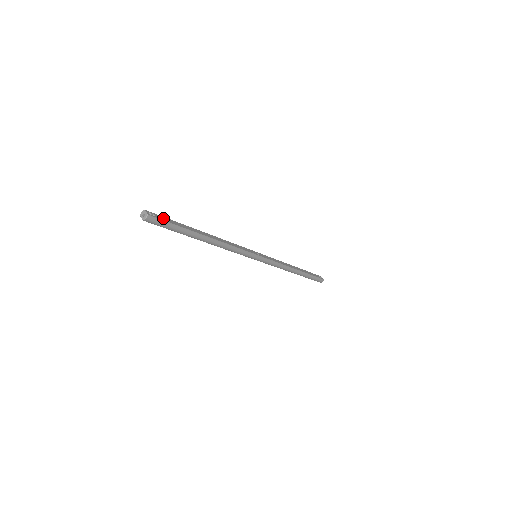
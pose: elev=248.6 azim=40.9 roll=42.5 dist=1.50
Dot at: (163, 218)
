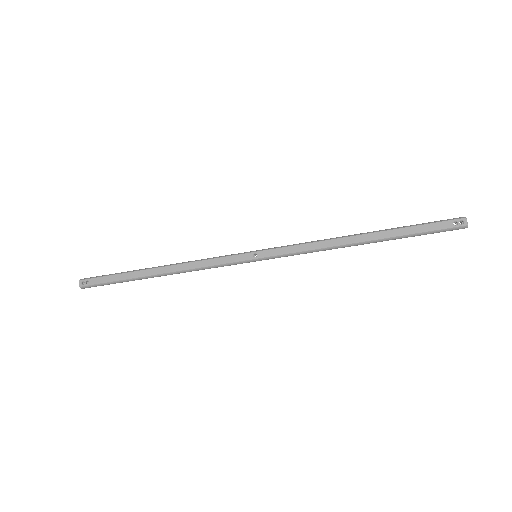
Dot at: (98, 280)
